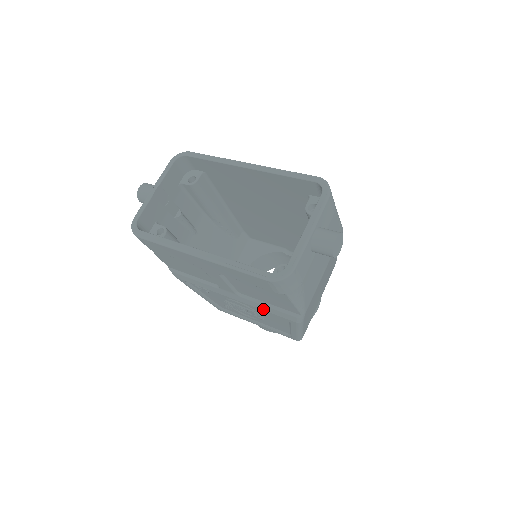
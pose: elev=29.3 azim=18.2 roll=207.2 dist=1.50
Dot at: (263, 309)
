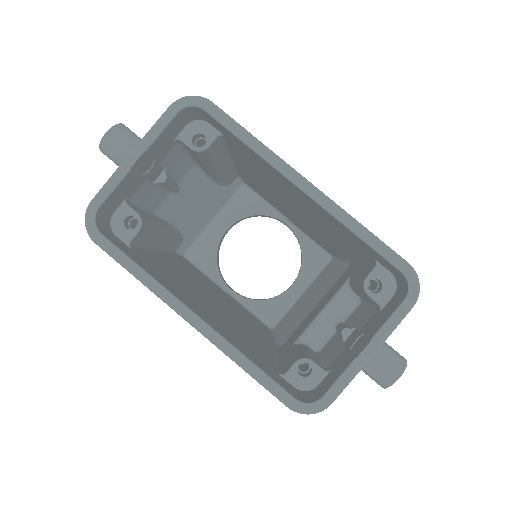
Dot at: occluded
